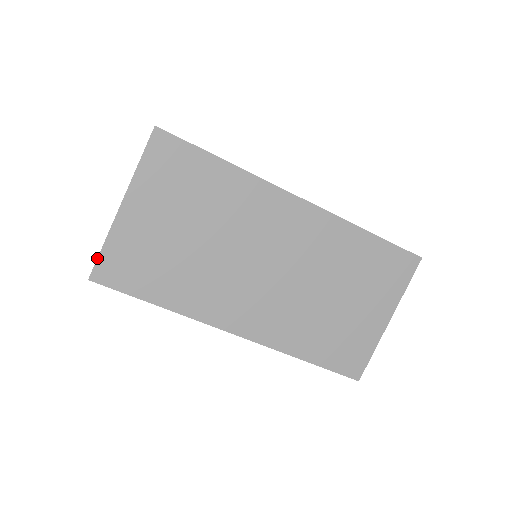
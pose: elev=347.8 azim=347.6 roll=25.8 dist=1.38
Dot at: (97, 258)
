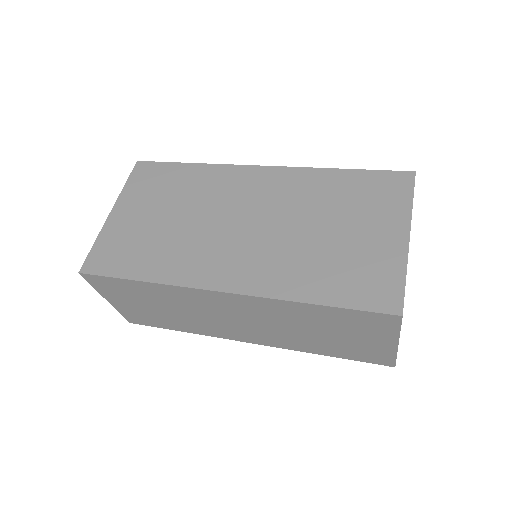
Dot at: (88, 254)
